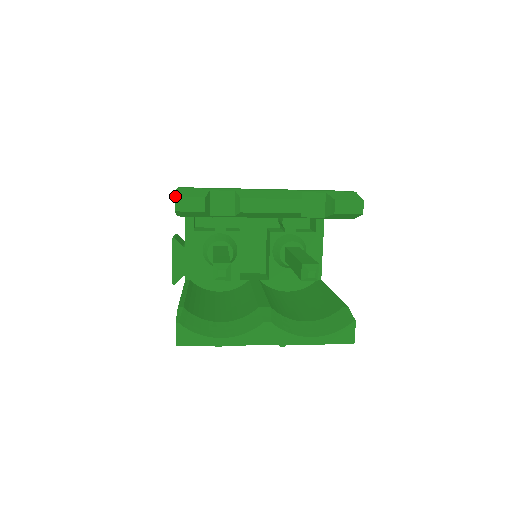
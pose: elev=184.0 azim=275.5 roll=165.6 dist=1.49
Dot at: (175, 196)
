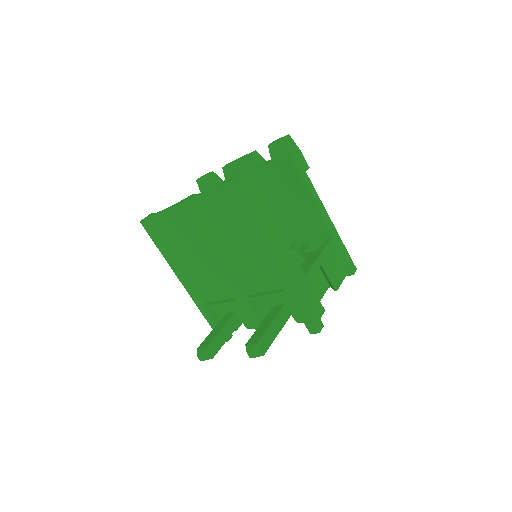
Dot at: occluded
